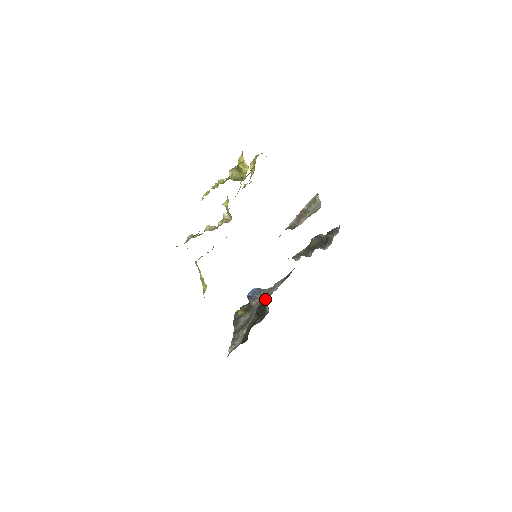
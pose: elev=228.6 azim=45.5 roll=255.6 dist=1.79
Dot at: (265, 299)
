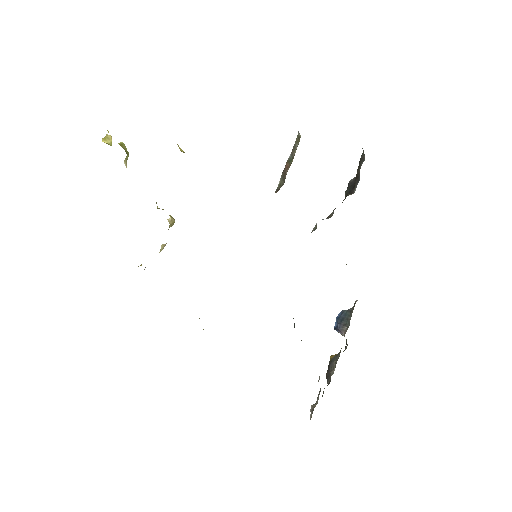
Dot at: occluded
